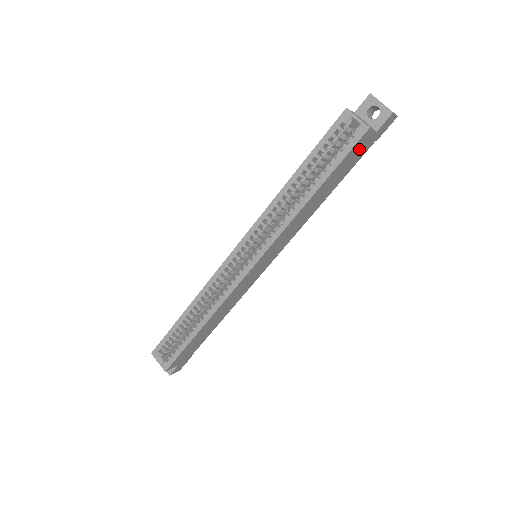
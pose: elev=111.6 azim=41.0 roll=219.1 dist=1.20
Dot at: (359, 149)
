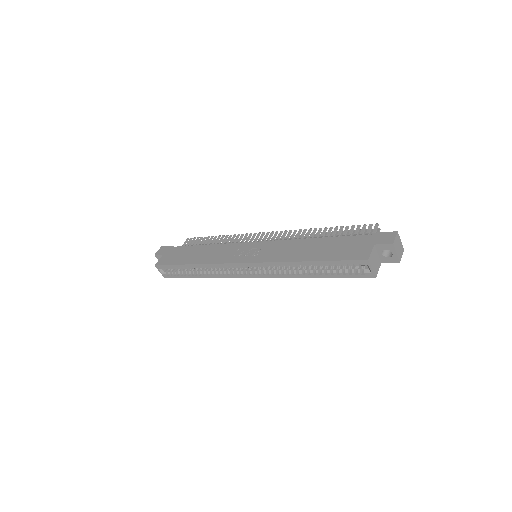
Dot at: occluded
